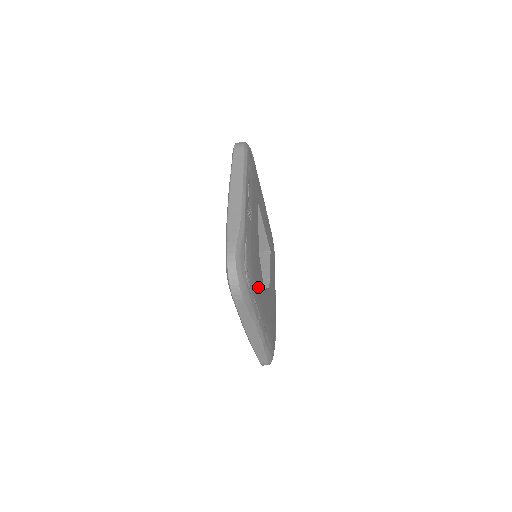
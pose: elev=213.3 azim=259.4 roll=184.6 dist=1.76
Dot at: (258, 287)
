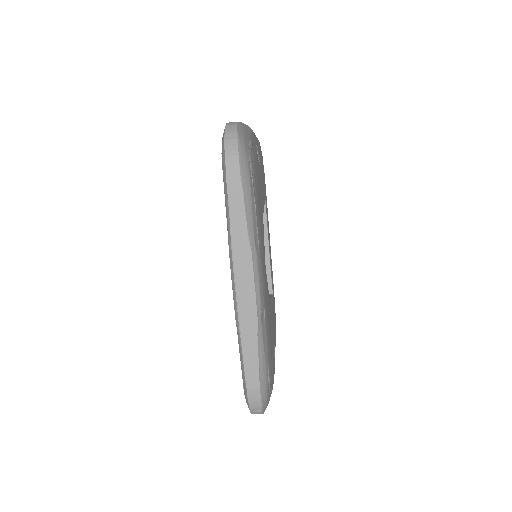
Dot at: (260, 221)
